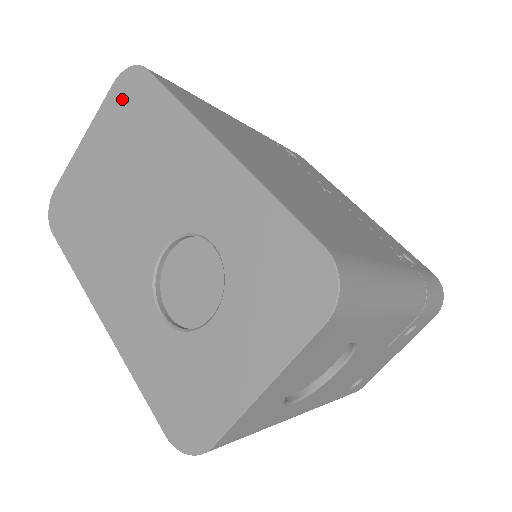
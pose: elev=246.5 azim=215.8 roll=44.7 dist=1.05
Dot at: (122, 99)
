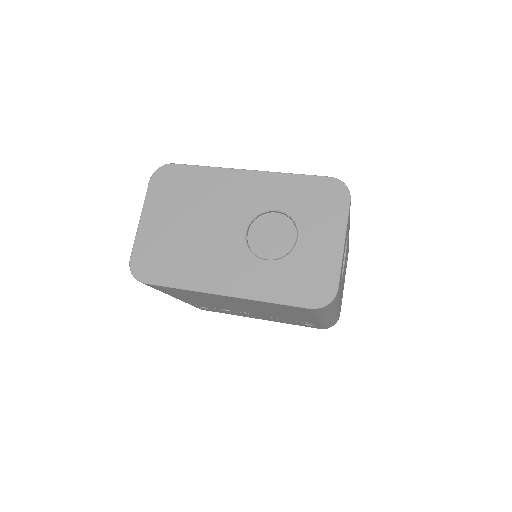
Dot at: (163, 184)
